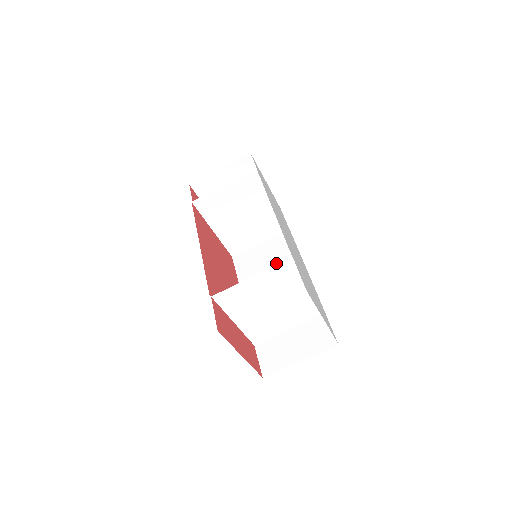
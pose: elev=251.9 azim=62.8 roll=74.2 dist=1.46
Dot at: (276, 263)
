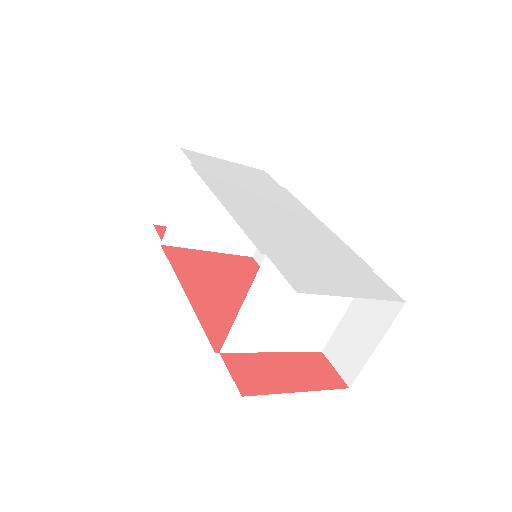
Dot at: occluded
